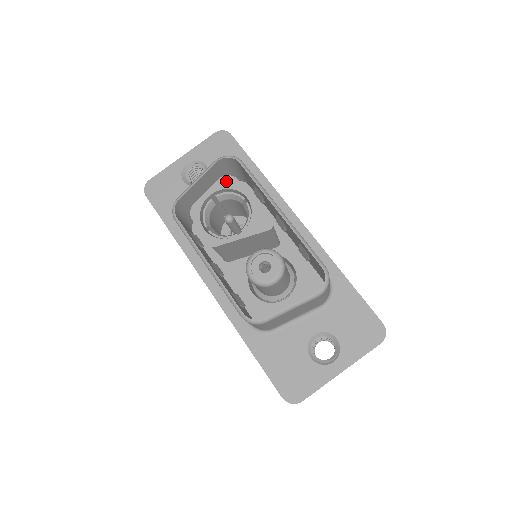
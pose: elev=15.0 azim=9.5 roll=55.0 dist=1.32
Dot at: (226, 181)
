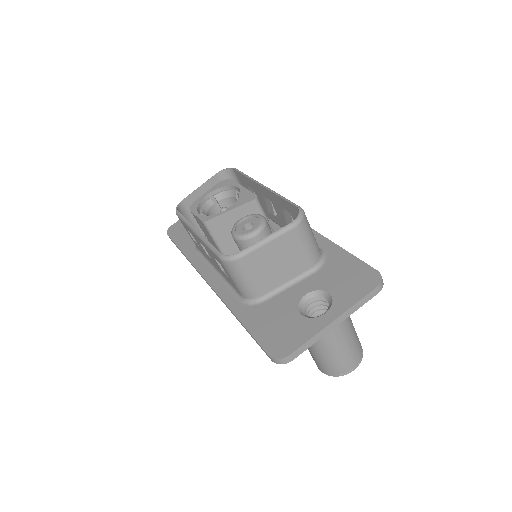
Dot at: (222, 183)
